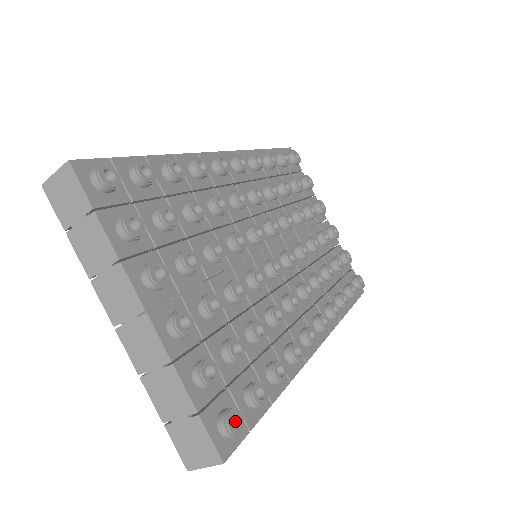
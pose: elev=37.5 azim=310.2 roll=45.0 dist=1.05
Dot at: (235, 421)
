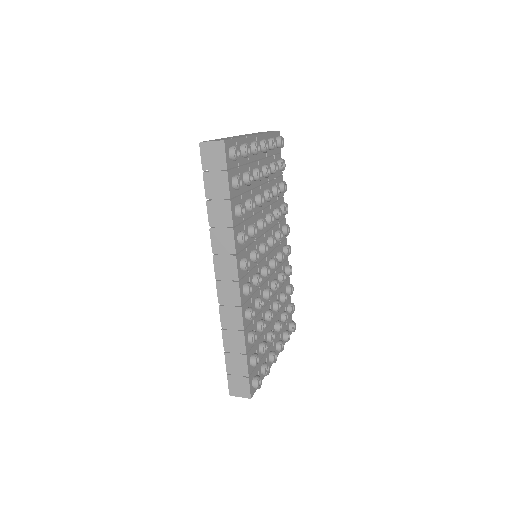
Dot at: (293, 324)
